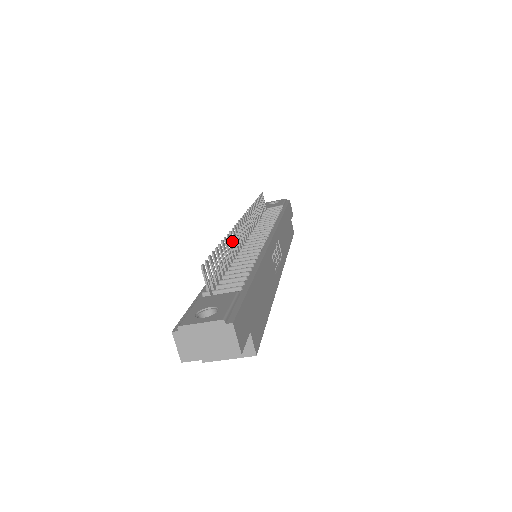
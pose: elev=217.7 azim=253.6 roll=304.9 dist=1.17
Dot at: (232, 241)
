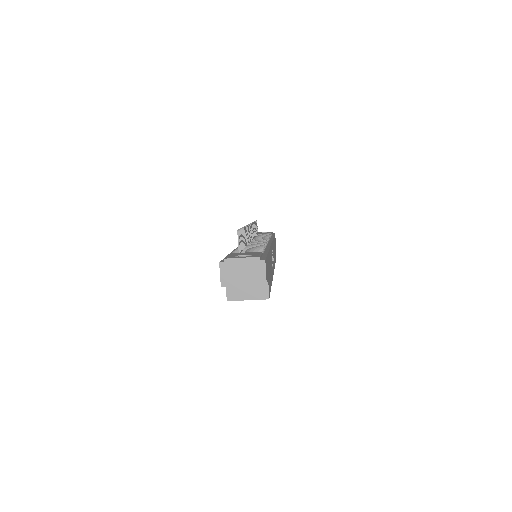
Dot at: (247, 233)
